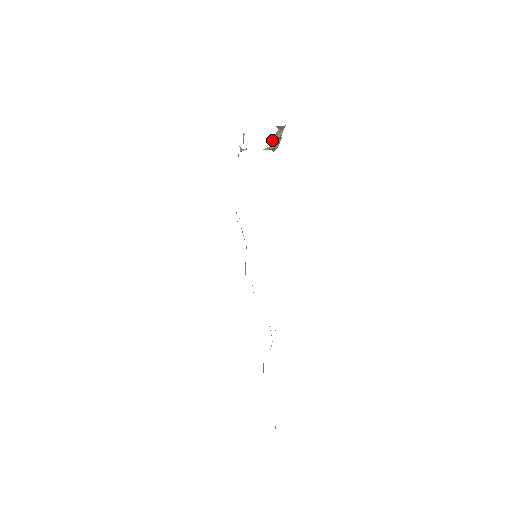
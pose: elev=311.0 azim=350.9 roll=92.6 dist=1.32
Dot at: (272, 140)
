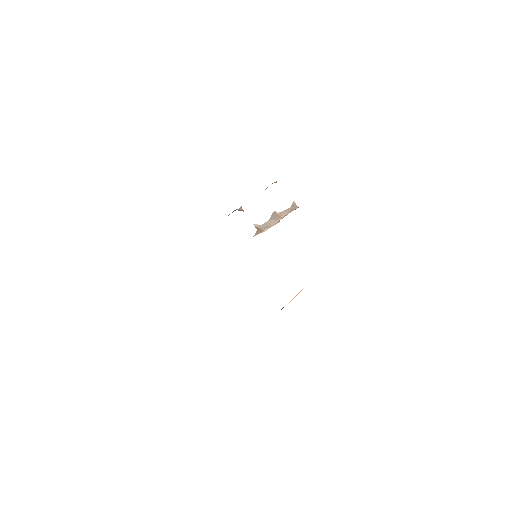
Dot at: (273, 217)
